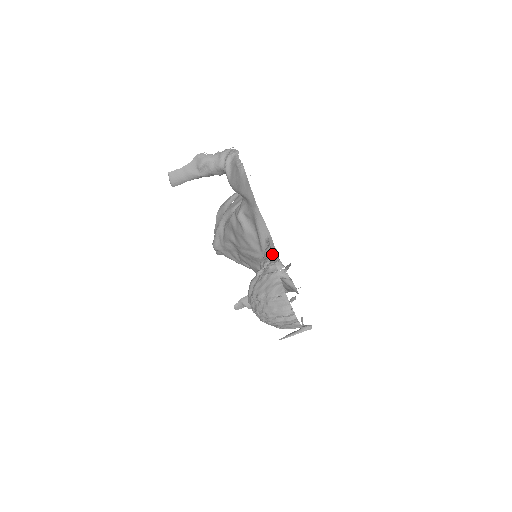
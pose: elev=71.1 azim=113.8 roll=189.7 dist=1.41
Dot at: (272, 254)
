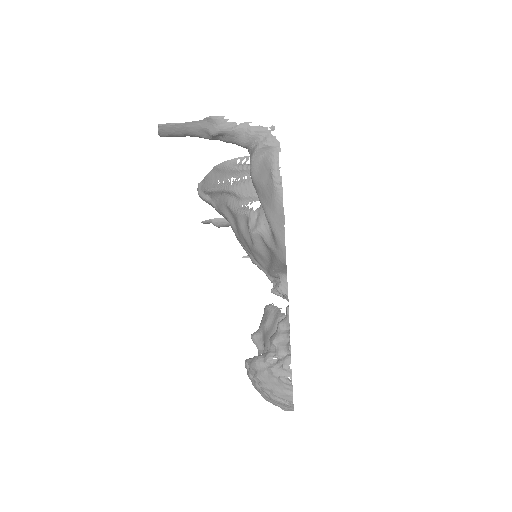
Dot at: (290, 351)
